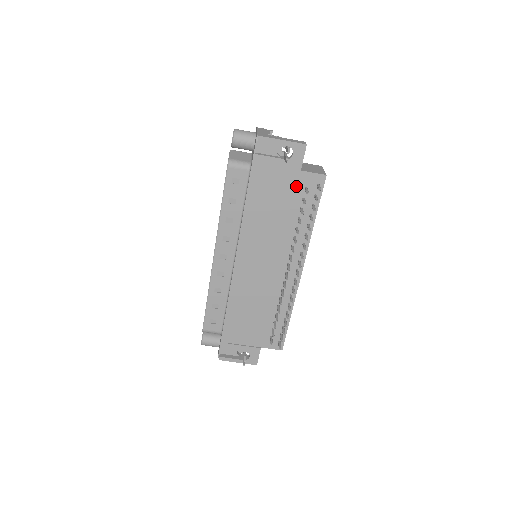
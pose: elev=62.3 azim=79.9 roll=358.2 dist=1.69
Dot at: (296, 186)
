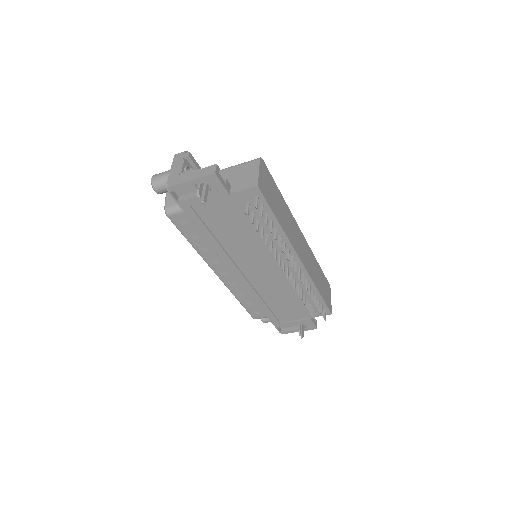
Dot at: (237, 207)
